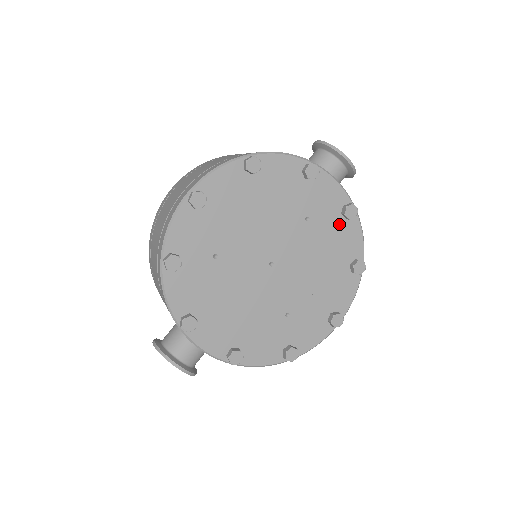
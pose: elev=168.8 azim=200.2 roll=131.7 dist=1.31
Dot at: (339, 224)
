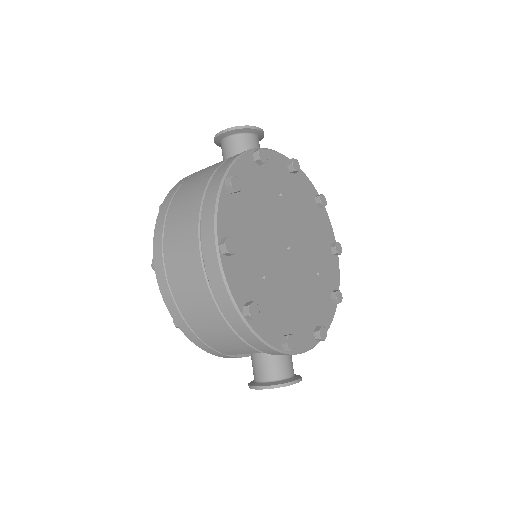
Dot at: (294, 181)
